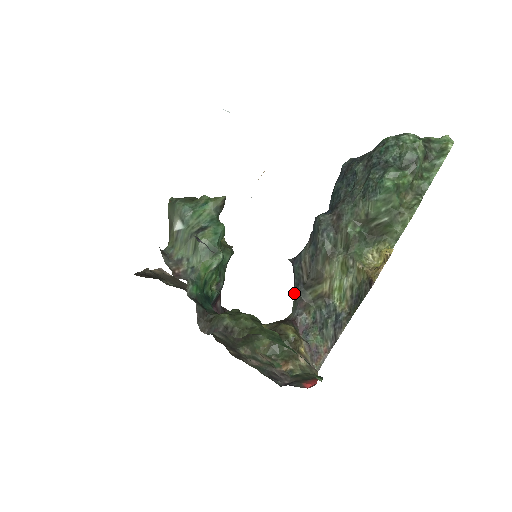
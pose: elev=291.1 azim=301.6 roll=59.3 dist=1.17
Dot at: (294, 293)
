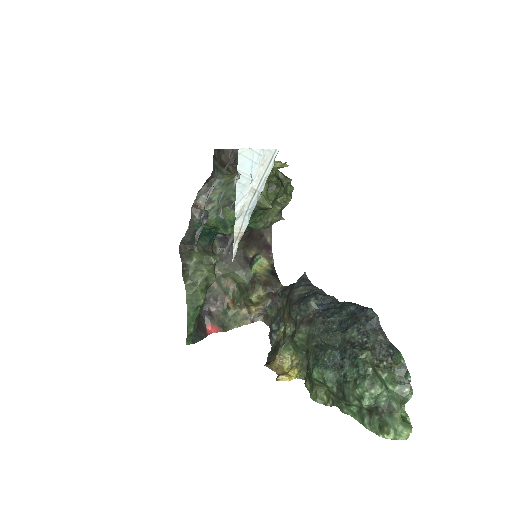
Dot at: (288, 286)
